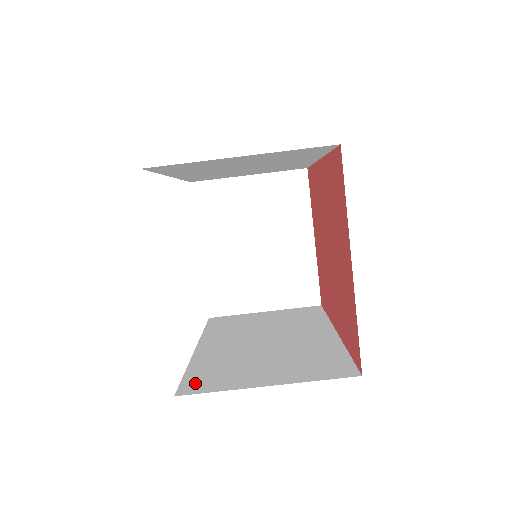
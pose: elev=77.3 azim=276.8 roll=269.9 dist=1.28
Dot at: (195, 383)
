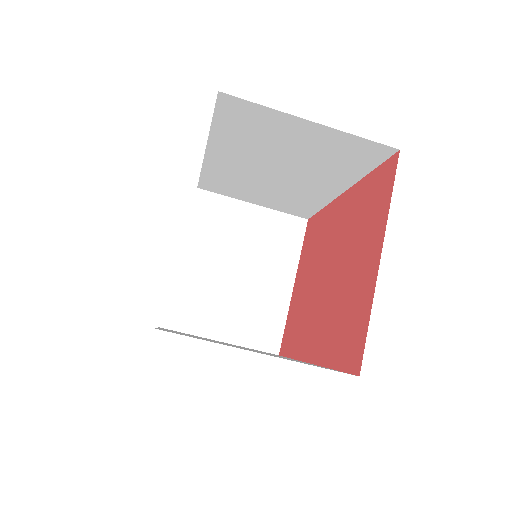
Dot at: (173, 332)
